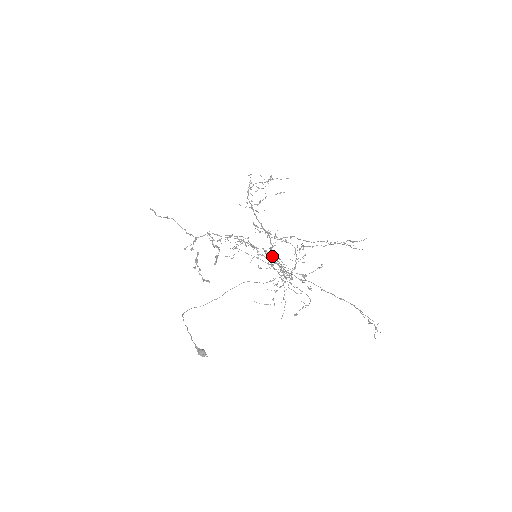
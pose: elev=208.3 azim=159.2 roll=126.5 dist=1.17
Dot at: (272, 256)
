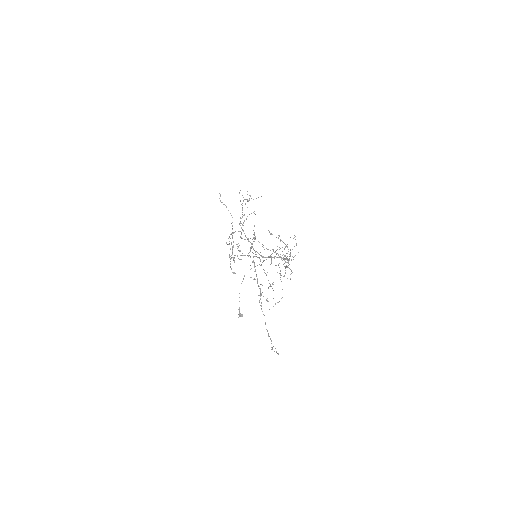
Dot at: (254, 267)
